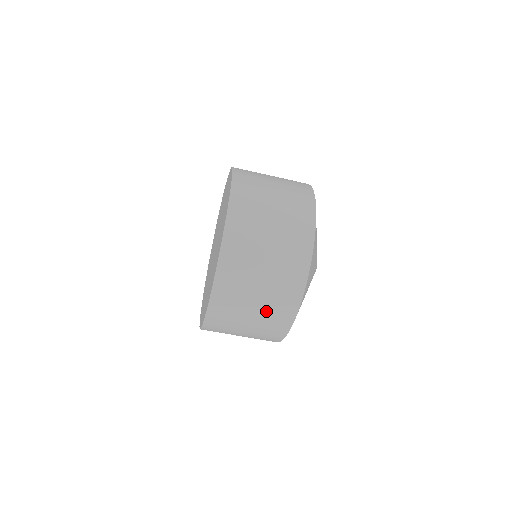
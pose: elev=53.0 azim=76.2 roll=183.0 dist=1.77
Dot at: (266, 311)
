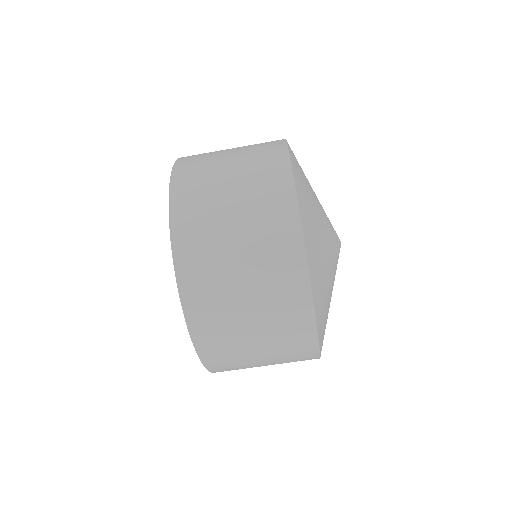
Dot at: (278, 356)
